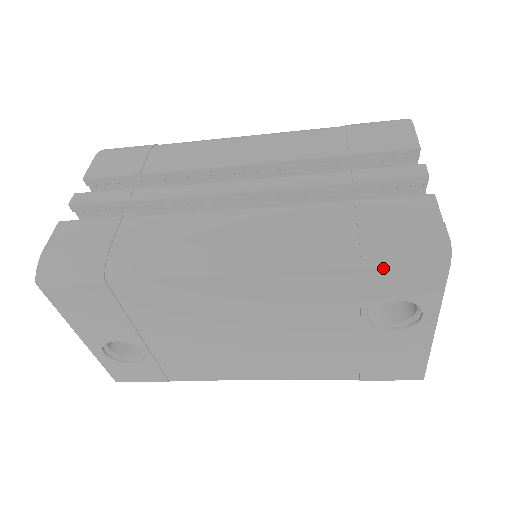
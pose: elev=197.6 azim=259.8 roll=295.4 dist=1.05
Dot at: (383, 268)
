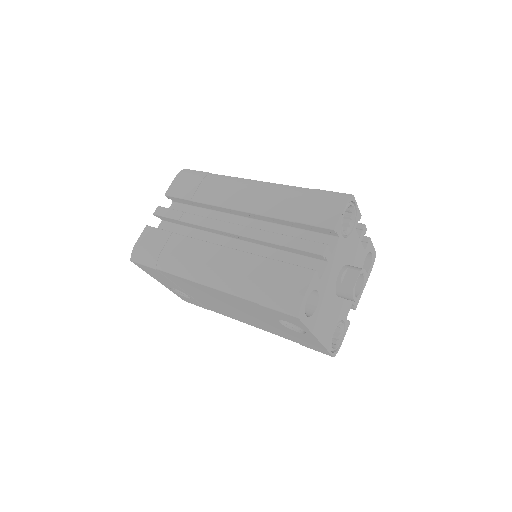
Dot at: (269, 308)
